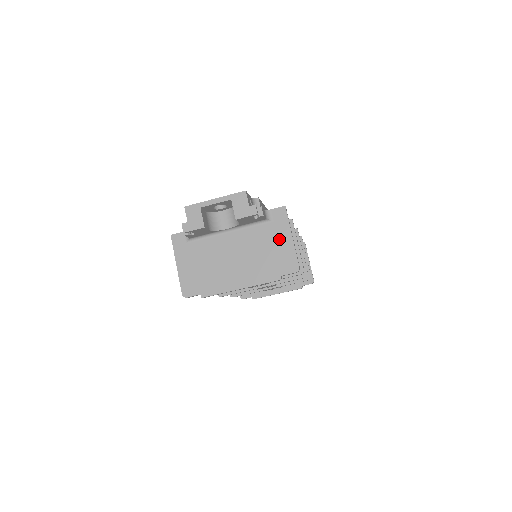
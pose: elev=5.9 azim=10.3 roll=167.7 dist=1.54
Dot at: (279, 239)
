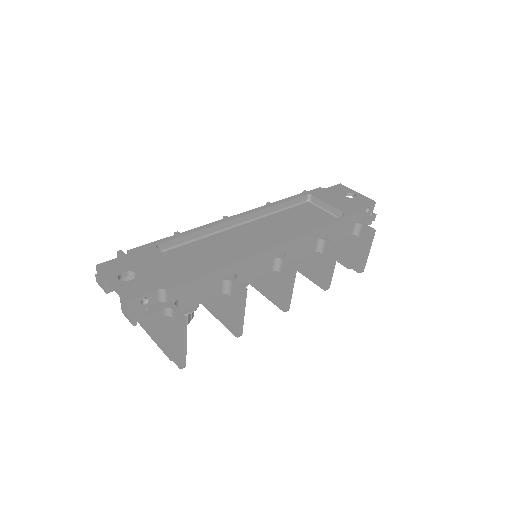
Dot at: (174, 336)
